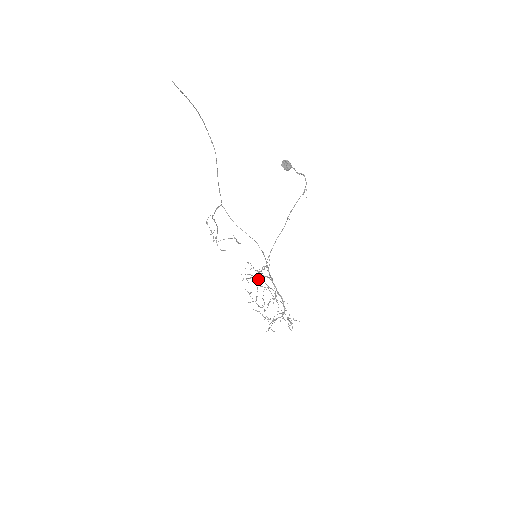
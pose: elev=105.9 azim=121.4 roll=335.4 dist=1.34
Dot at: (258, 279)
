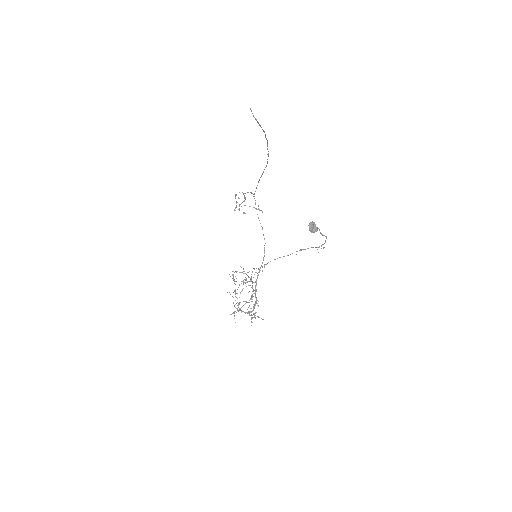
Dot at: occluded
